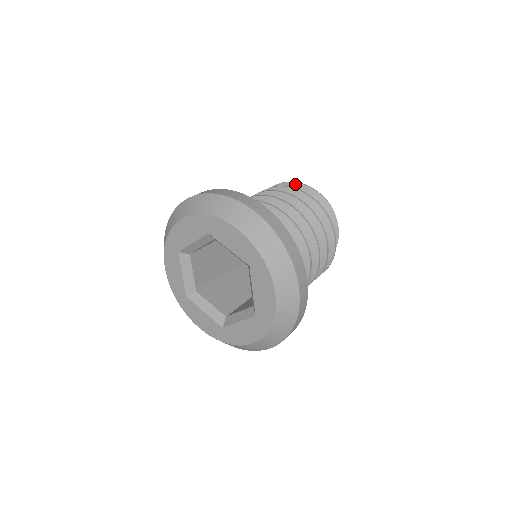
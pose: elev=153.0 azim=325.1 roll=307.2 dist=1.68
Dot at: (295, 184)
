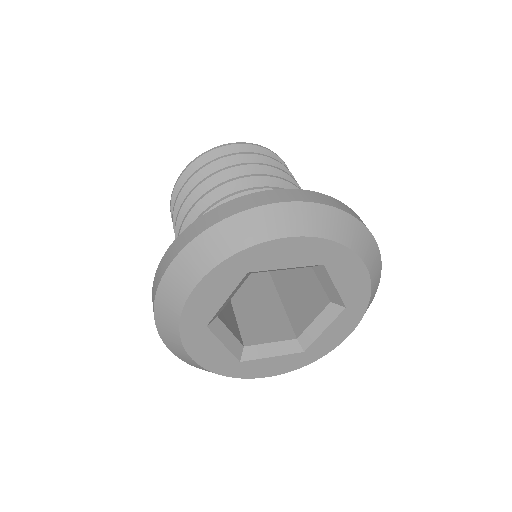
Dot at: (274, 155)
